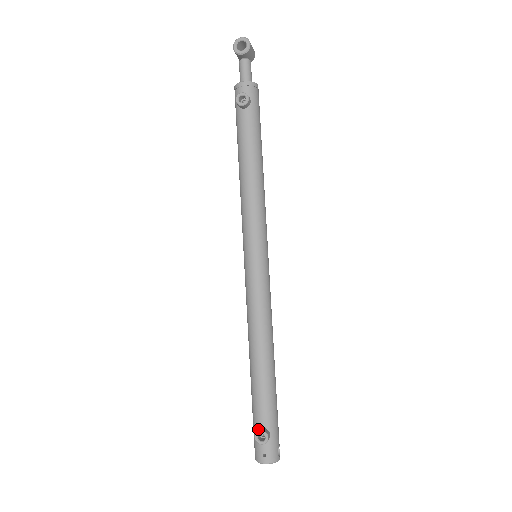
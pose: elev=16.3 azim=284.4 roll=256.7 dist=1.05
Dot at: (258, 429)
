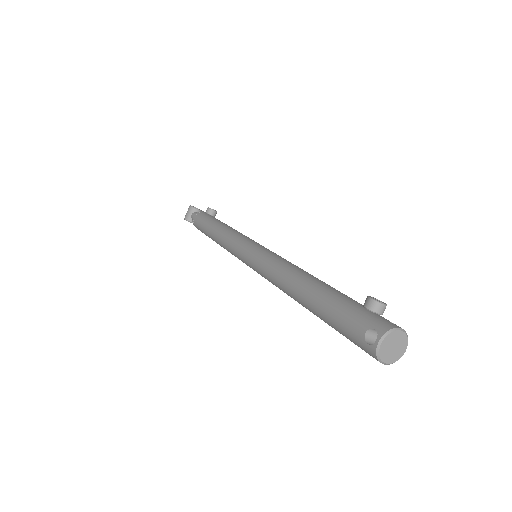
Dot at: (365, 300)
